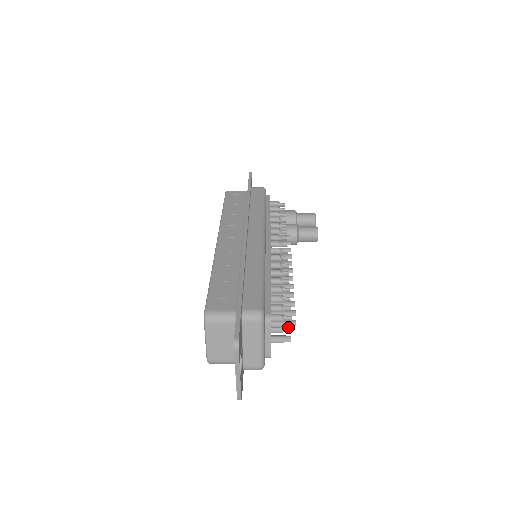
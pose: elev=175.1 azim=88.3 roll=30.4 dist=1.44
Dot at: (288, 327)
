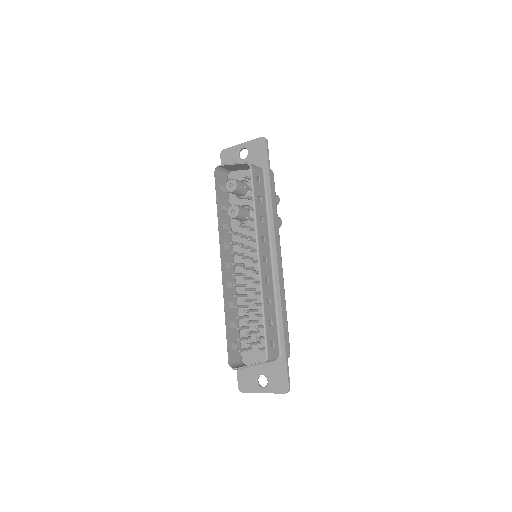
Dot at: occluded
